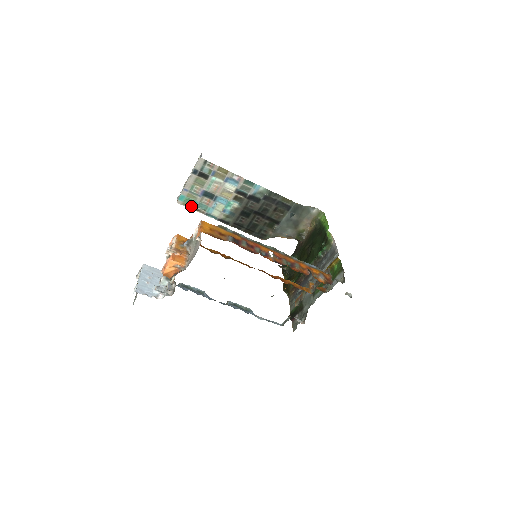
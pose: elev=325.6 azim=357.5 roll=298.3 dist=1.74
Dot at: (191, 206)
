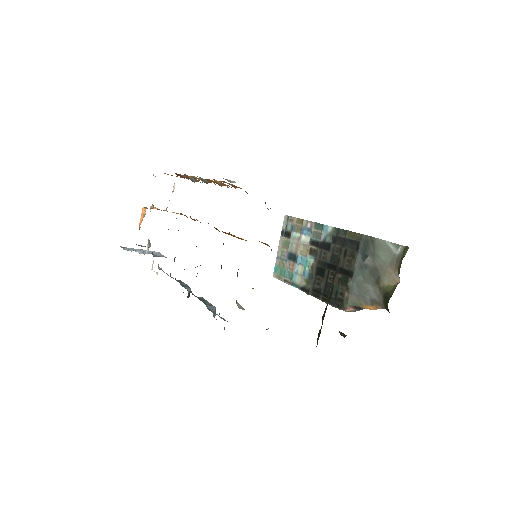
Dot at: (282, 277)
